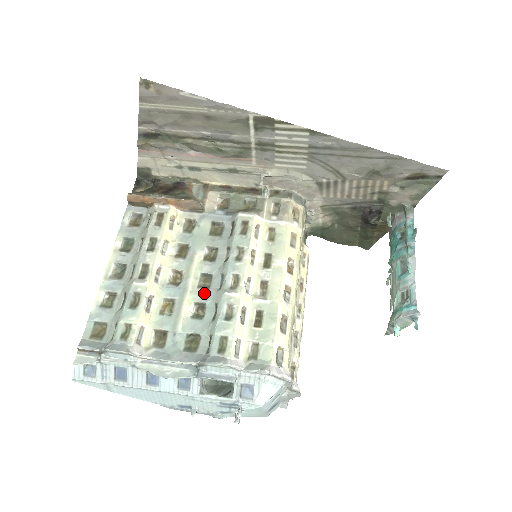
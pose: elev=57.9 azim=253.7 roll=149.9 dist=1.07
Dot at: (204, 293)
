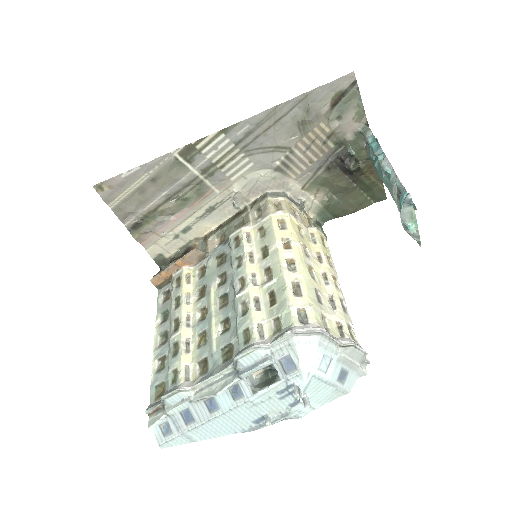
Dot at: (225, 310)
